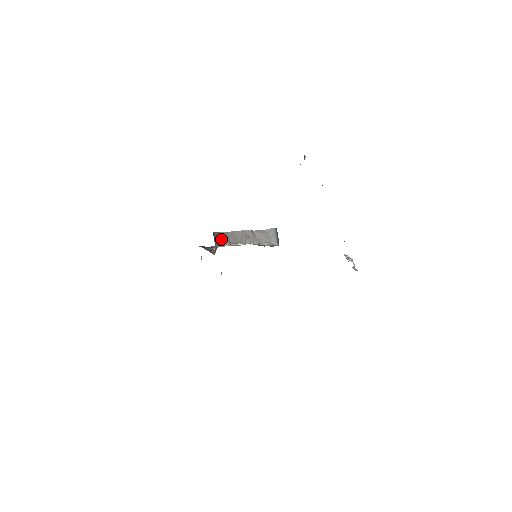
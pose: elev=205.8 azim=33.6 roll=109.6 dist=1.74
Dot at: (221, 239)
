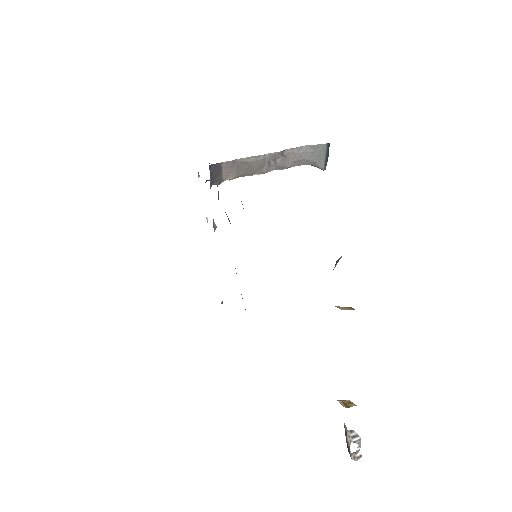
Dot at: (224, 172)
